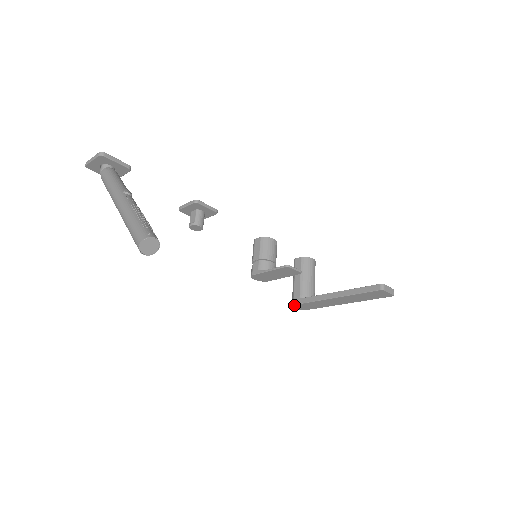
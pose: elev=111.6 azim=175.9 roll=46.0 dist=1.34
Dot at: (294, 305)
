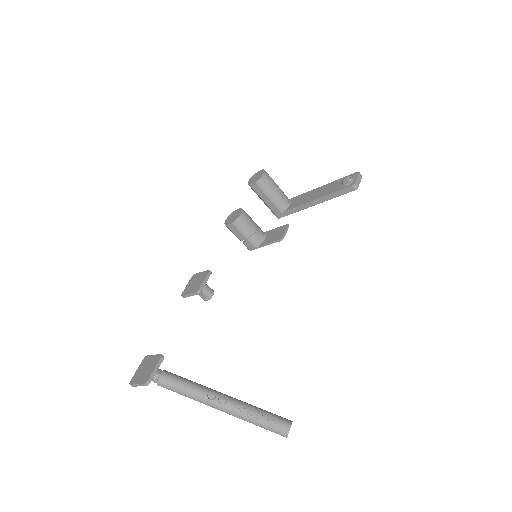
Dot at: (279, 218)
